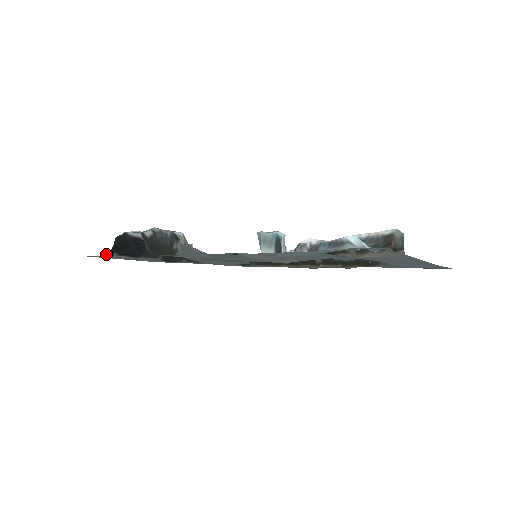
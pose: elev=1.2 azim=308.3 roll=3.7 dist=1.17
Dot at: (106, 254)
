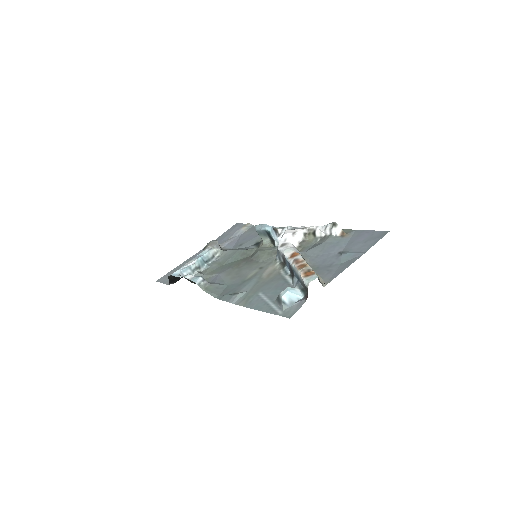
Dot at: (168, 284)
